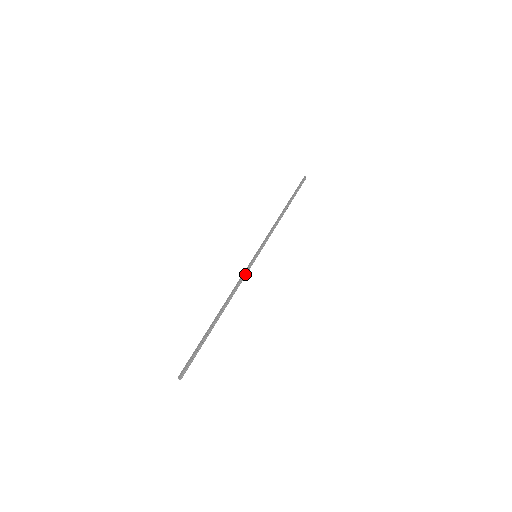
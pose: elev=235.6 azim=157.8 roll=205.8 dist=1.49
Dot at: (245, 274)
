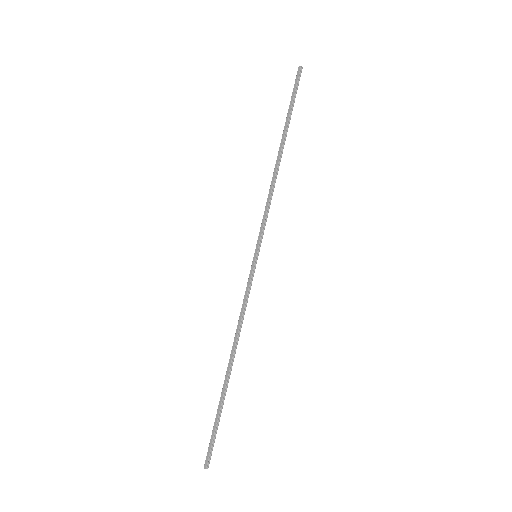
Dot at: (248, 293)
